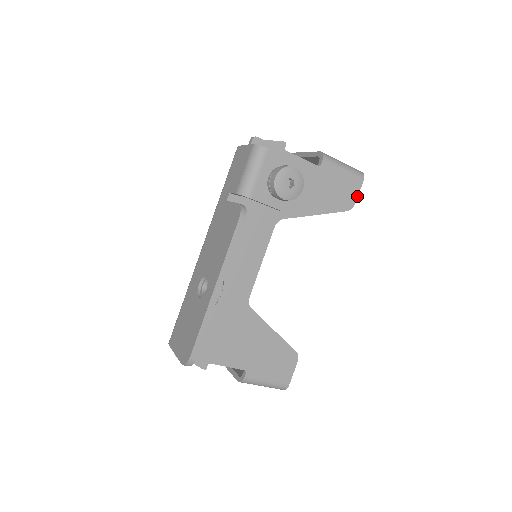
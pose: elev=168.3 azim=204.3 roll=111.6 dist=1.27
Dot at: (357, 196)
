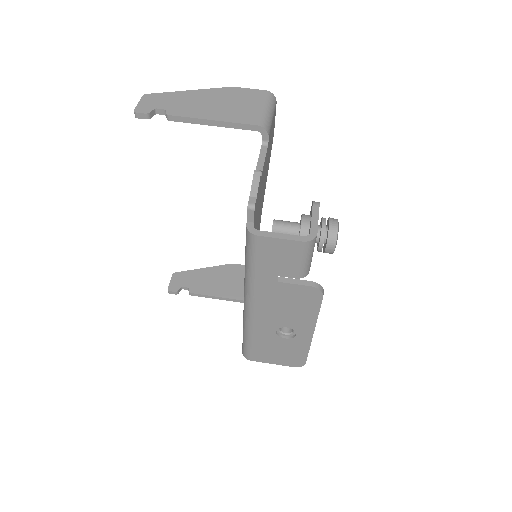
Dot at: occluded
